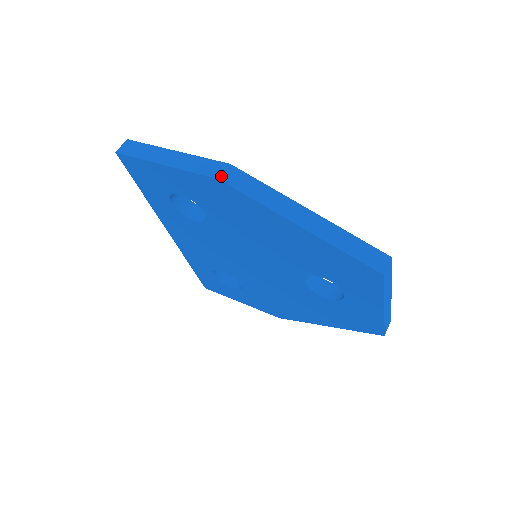
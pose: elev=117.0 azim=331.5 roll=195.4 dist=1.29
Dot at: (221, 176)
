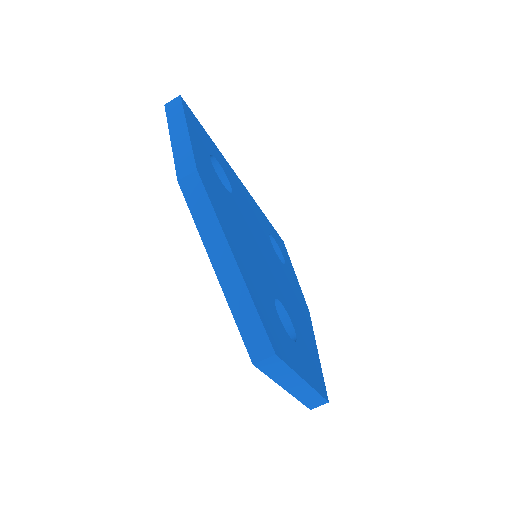
Dot at: (181, 178)
